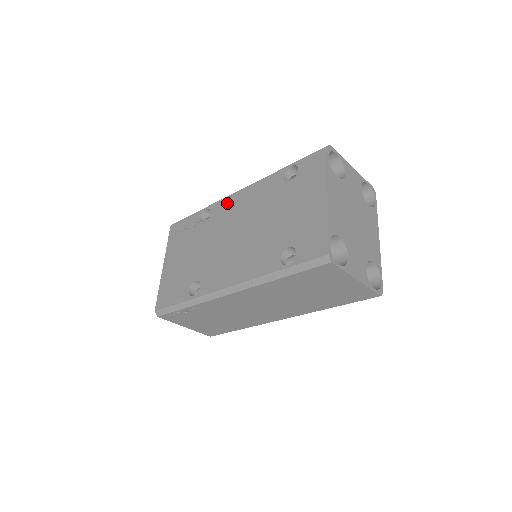
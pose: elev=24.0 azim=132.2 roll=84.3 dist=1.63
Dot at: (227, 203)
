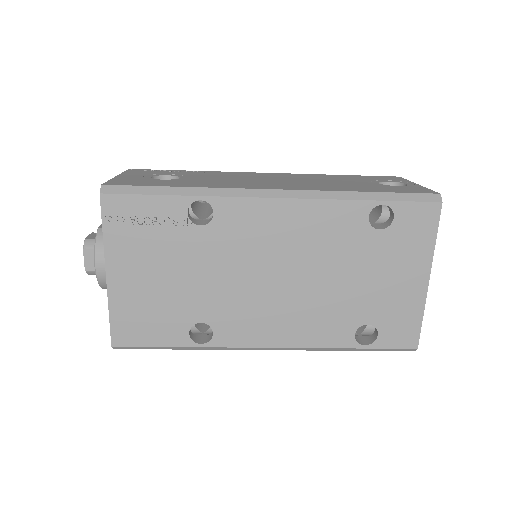
Dot at: (254, 212)
